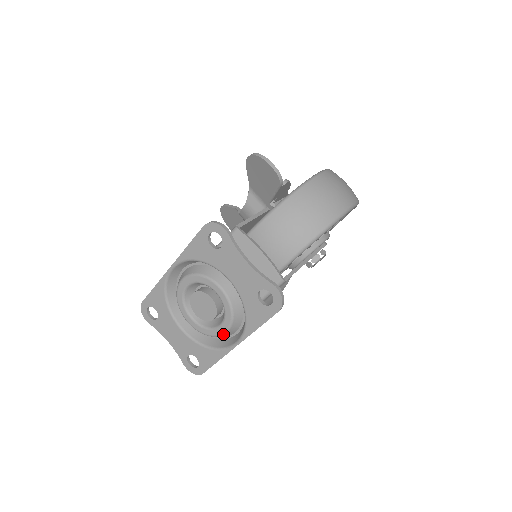
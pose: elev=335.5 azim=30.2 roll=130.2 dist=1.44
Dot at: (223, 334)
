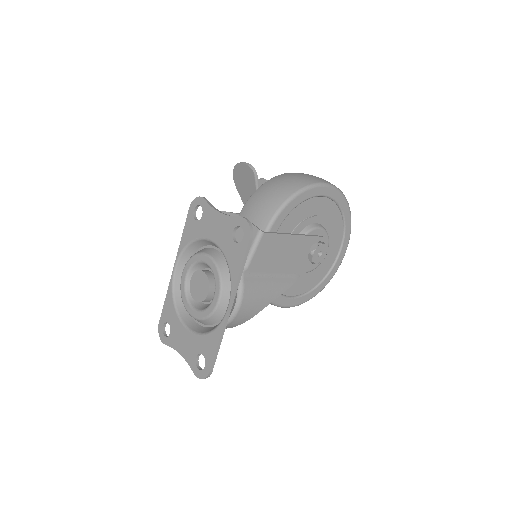
Dot at: (217, 305)
